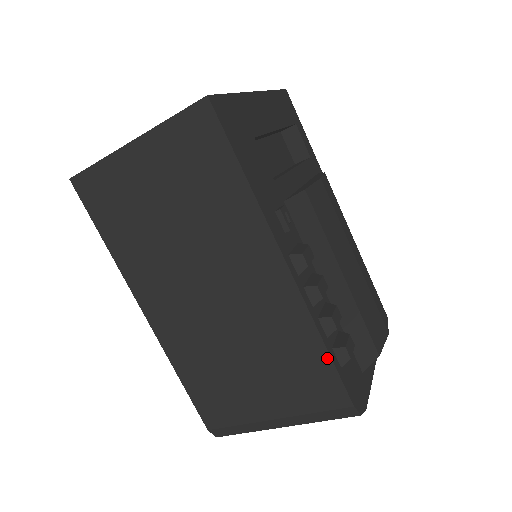
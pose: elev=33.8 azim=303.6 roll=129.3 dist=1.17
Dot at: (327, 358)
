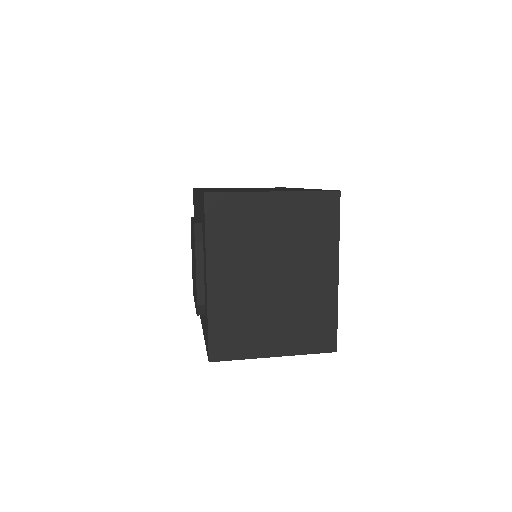
Dot at: occluded
